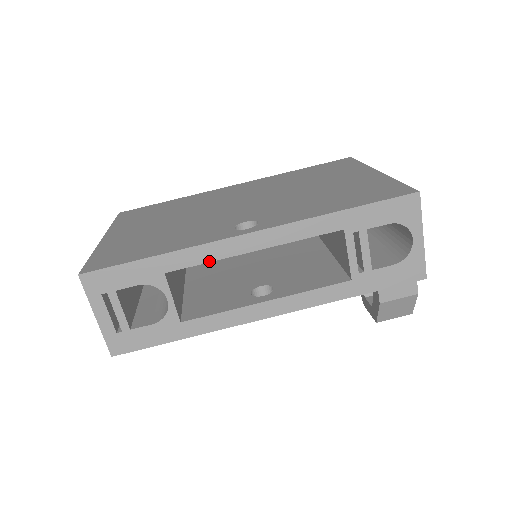
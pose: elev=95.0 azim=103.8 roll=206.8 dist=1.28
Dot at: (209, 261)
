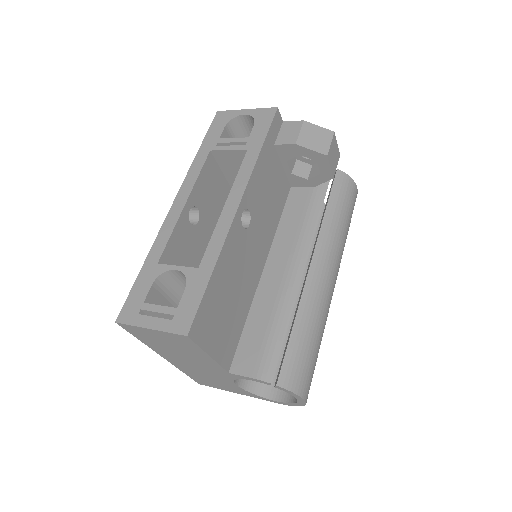
Dot at: (171, 232)
